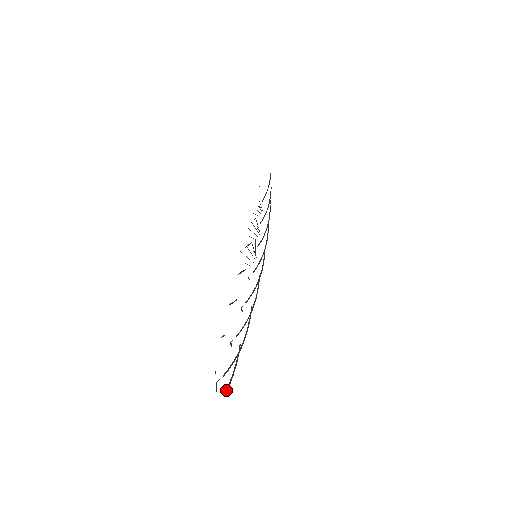
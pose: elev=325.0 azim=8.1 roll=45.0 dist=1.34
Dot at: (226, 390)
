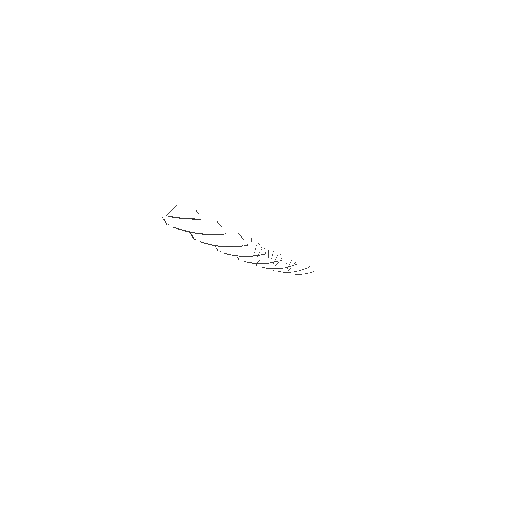
Dot at: (170, 216)
